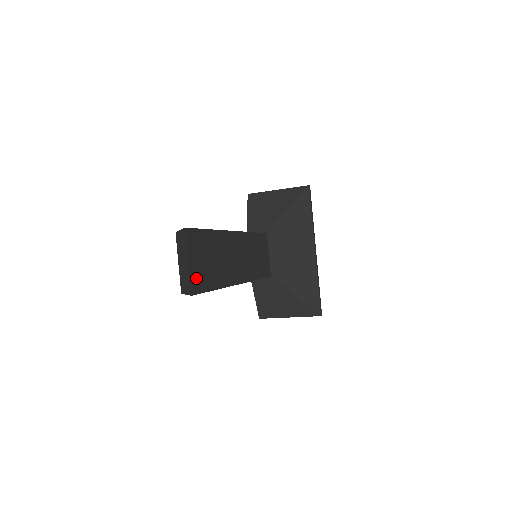
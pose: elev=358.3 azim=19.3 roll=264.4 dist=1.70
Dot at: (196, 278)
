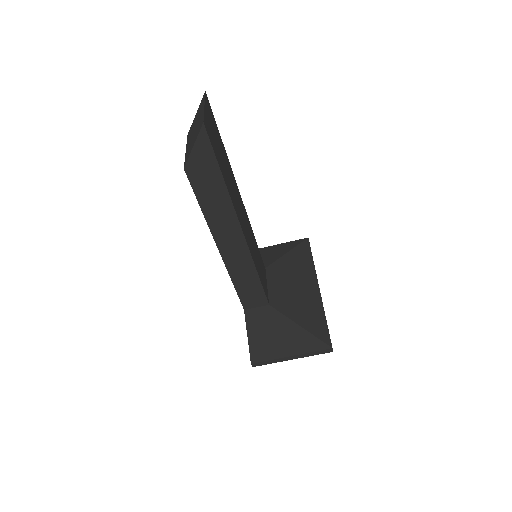
Dot at: (208, 128)
